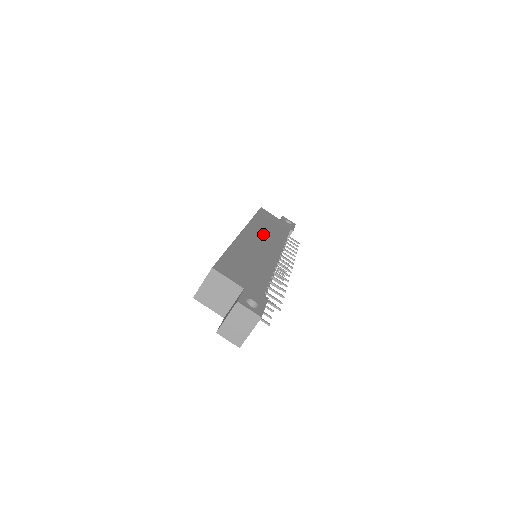
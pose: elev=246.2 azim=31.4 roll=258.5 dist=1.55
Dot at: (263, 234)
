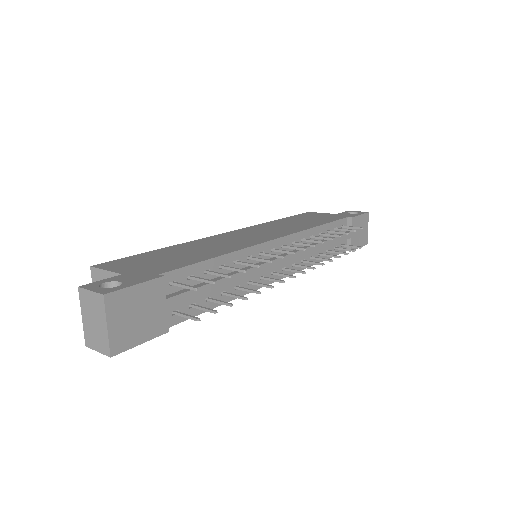
Dot at: (270, 229)
